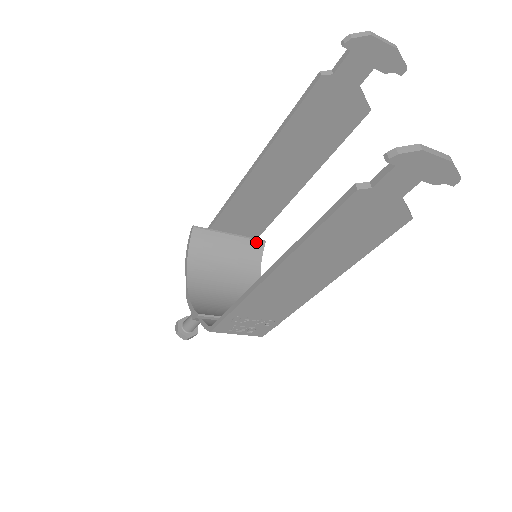
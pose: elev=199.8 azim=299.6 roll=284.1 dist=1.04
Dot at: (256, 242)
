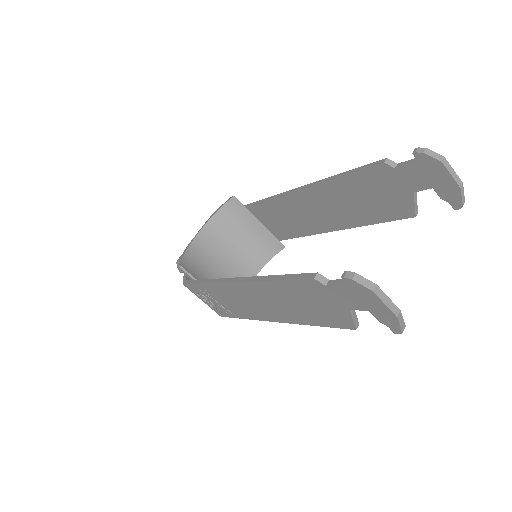
Dot at: (276, 243)
